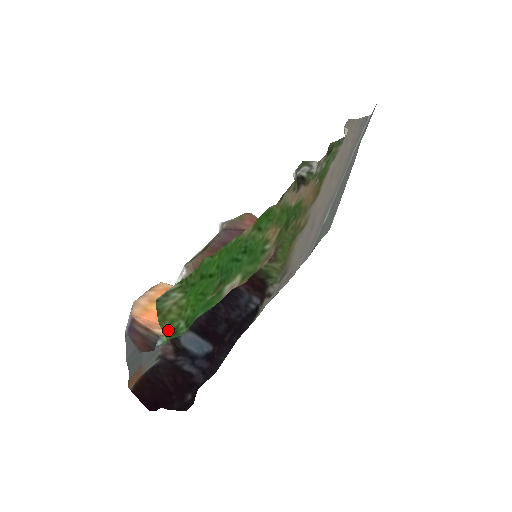
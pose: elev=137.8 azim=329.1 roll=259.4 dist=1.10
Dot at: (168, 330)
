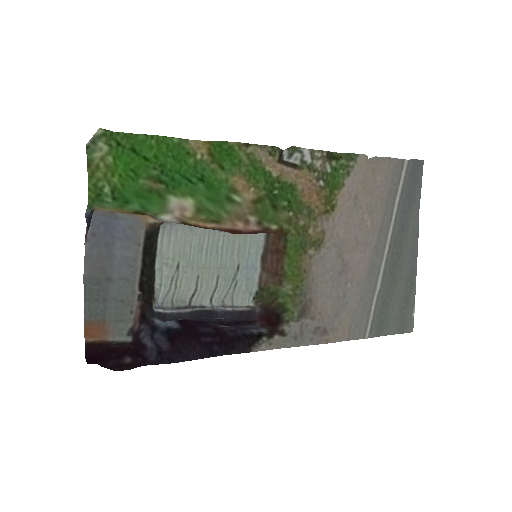
Dot at: (93, 189)
